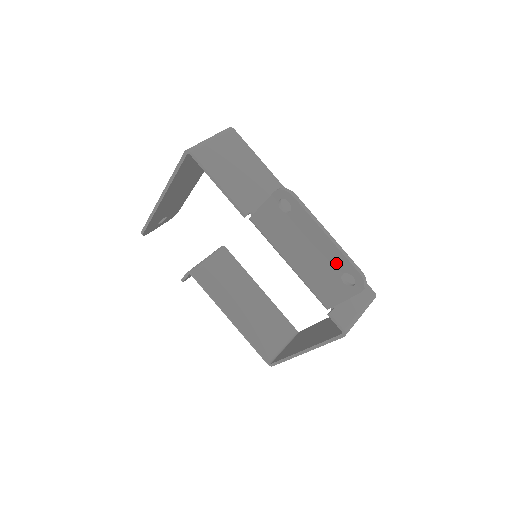
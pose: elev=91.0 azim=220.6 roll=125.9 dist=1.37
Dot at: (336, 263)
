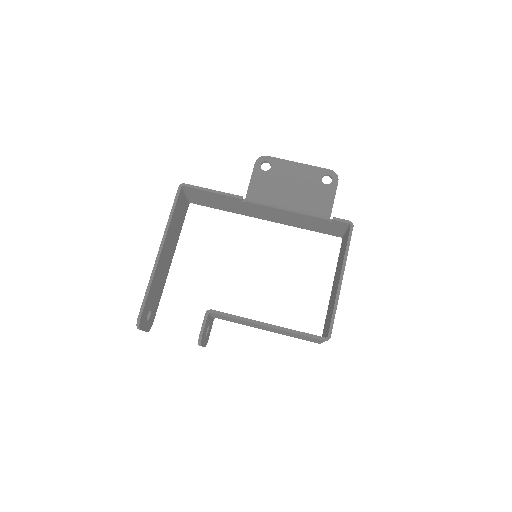
Dot at: (314, 175)
